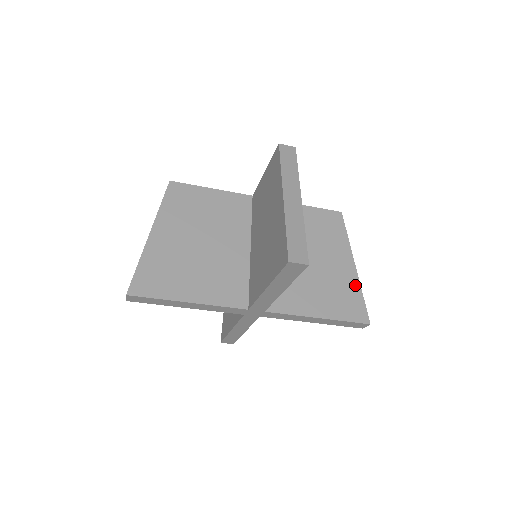
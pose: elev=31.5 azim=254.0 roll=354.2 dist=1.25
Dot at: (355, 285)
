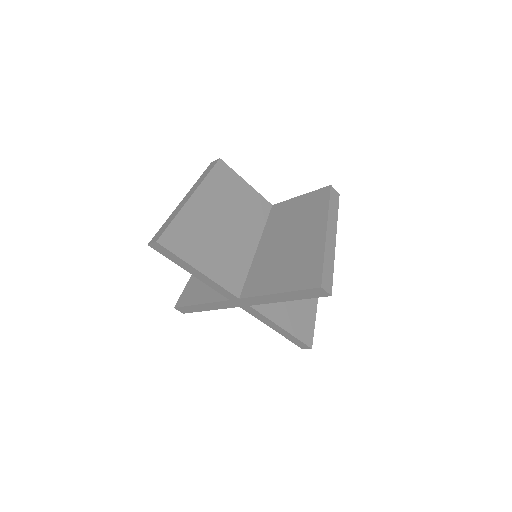
Dot at: (313, 313)
